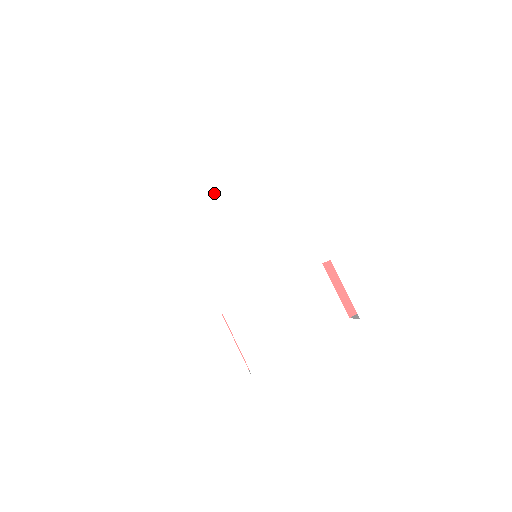
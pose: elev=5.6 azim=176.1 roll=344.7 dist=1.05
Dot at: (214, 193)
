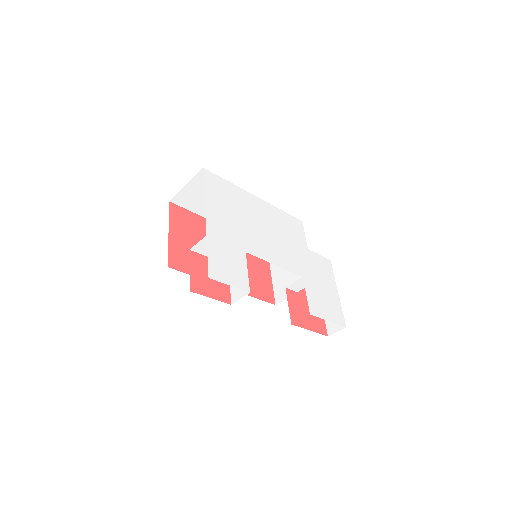
Dot at: (261, 206)
